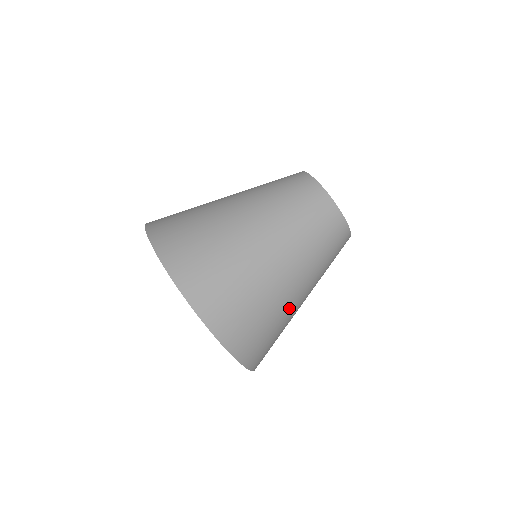
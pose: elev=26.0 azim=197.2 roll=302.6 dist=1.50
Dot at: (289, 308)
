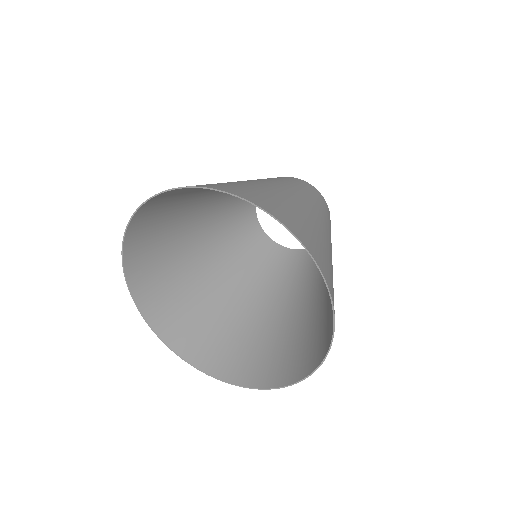
Dot at: occluded
